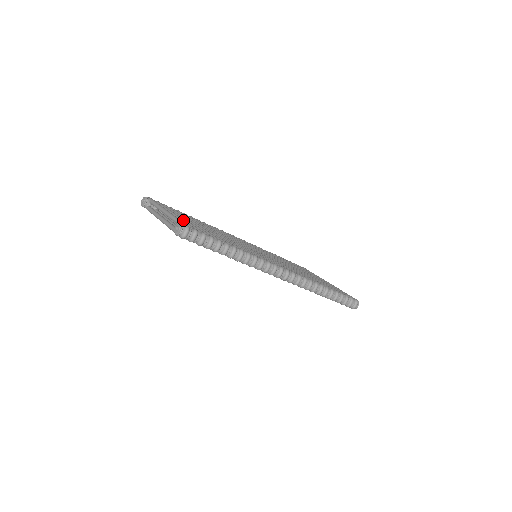
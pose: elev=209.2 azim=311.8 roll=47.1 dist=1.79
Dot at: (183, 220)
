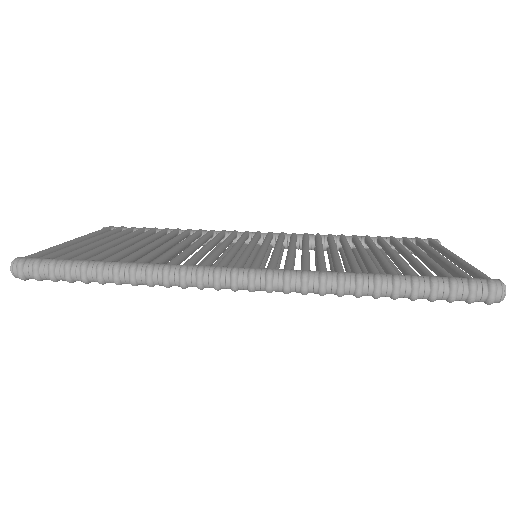
Dot at: occluded
